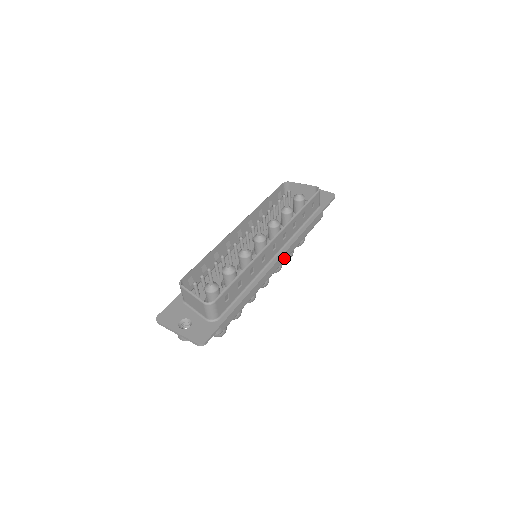
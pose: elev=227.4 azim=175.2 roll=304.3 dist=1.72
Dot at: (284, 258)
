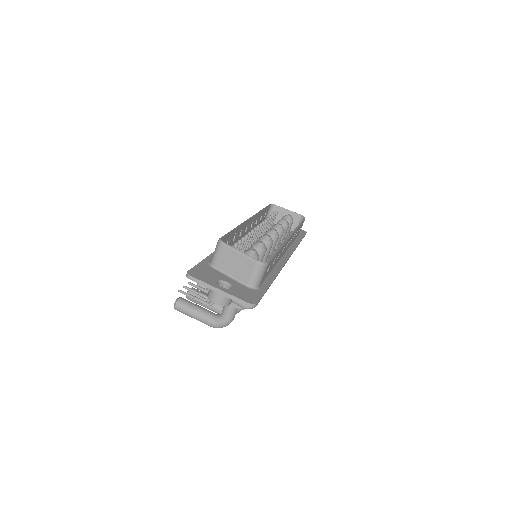
Dot at: occluded
